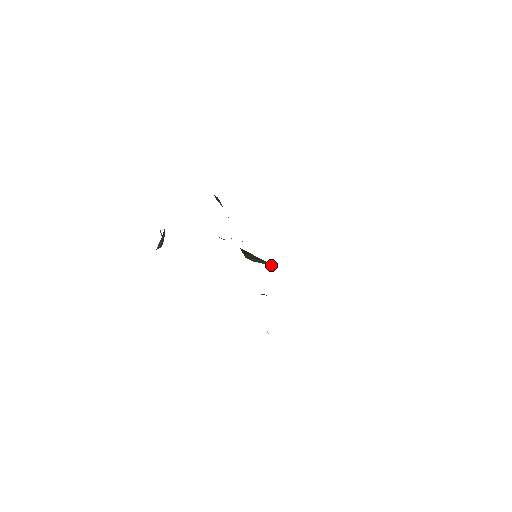
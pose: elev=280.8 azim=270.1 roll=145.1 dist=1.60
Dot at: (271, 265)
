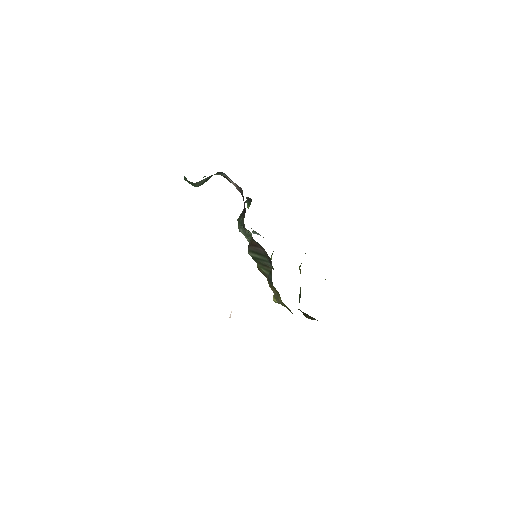
Dot at: (265, 269)
